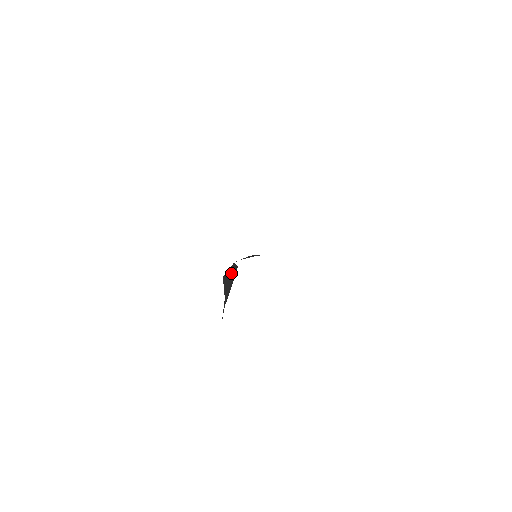
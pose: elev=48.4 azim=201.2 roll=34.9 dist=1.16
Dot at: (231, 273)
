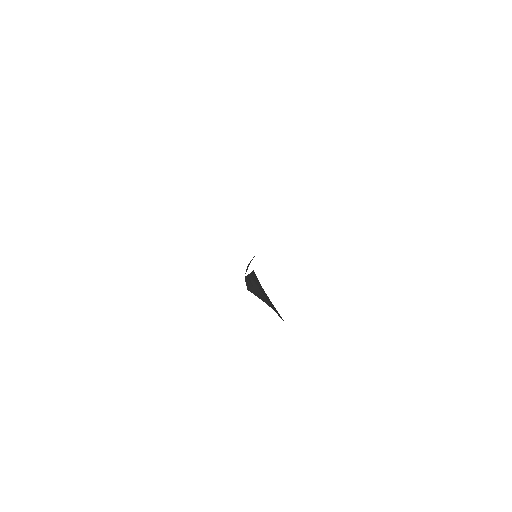
Dot at: (250, 281)
